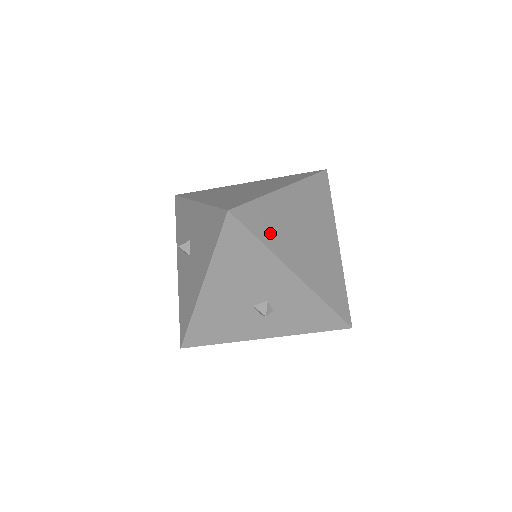
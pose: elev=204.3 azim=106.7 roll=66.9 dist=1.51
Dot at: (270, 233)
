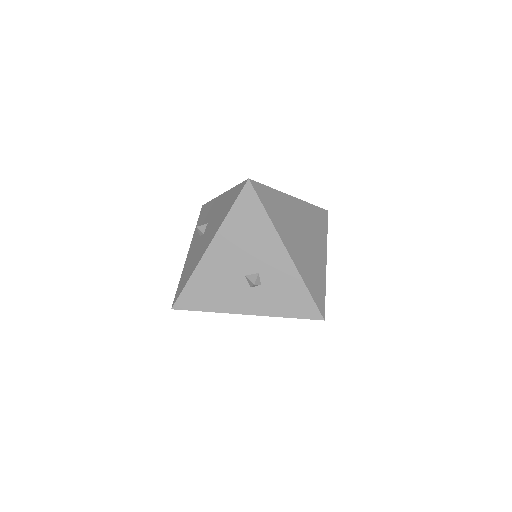
Dot at: (275, 213)
